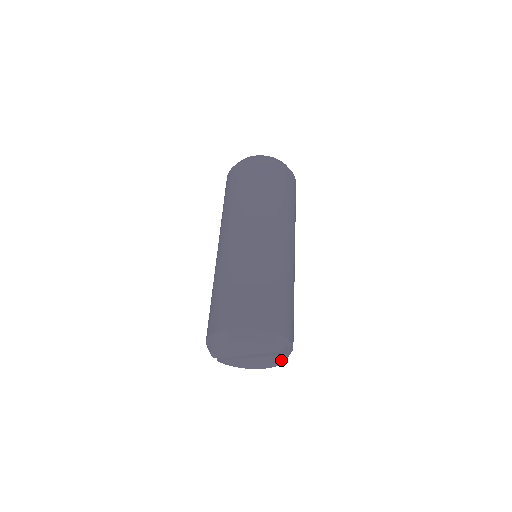
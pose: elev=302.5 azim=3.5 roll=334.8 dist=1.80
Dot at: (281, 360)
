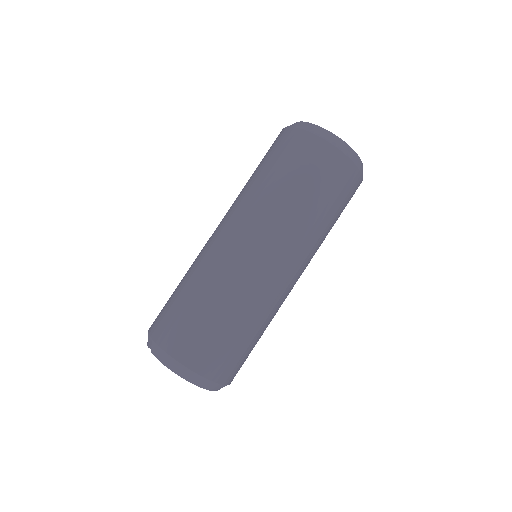
Dot at: occluded
